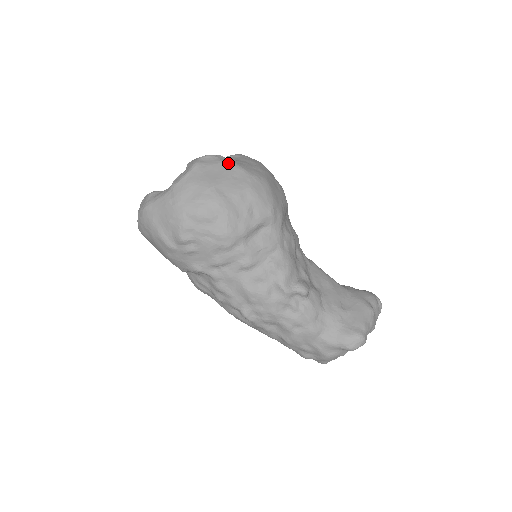
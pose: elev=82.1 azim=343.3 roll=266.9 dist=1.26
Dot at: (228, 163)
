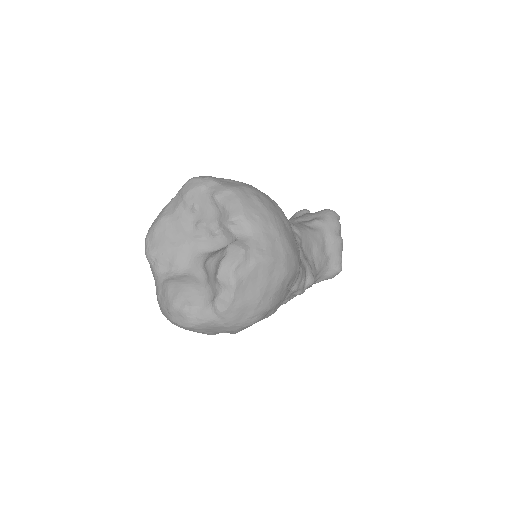
Dot at: (261, 263)
